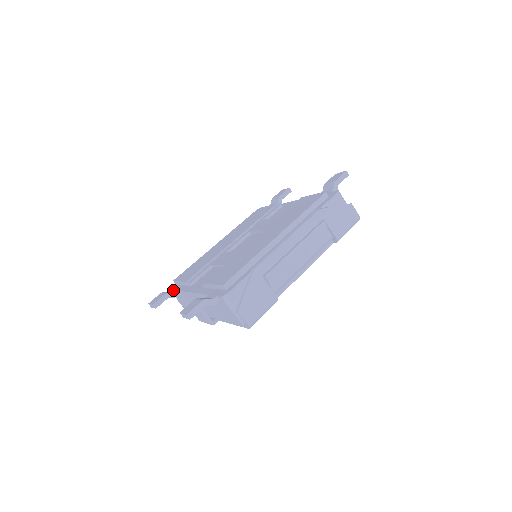
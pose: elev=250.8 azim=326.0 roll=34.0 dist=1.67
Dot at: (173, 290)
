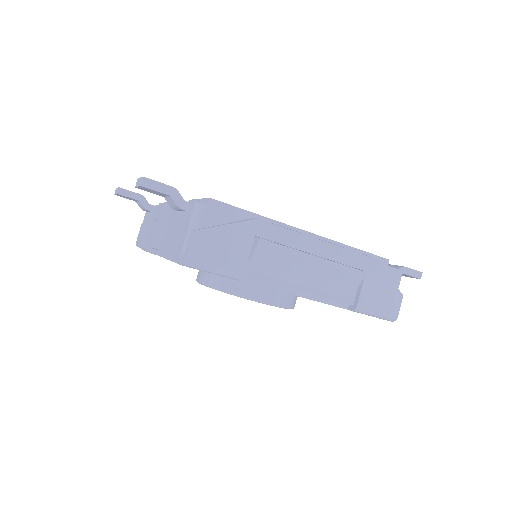
Dot at: occluded
